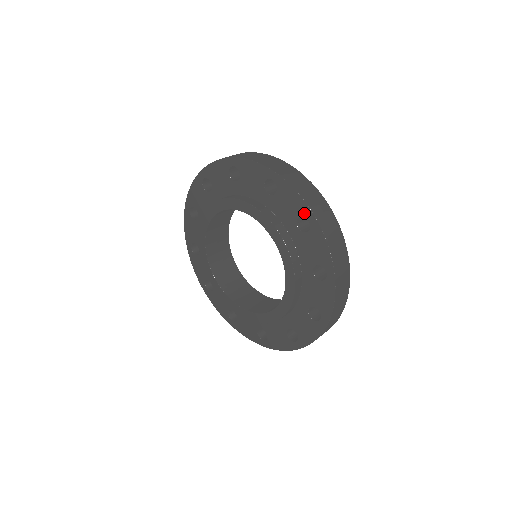
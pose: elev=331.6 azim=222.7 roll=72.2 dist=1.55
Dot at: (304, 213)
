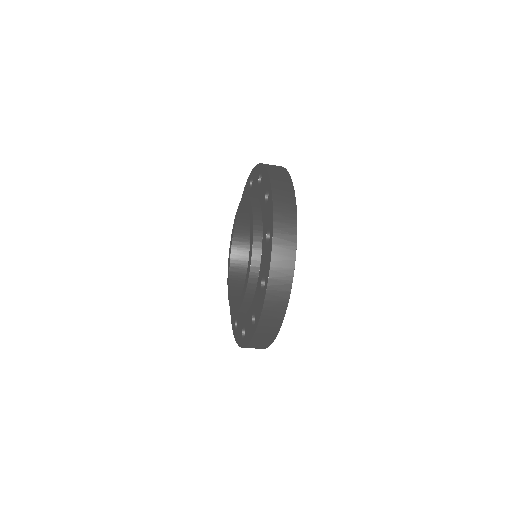
Dot at: (268, 186)
